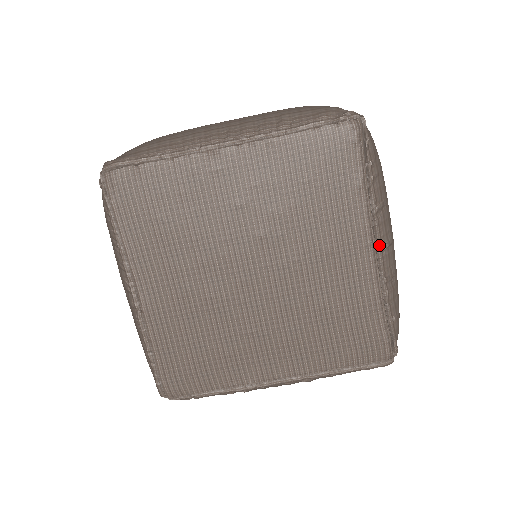
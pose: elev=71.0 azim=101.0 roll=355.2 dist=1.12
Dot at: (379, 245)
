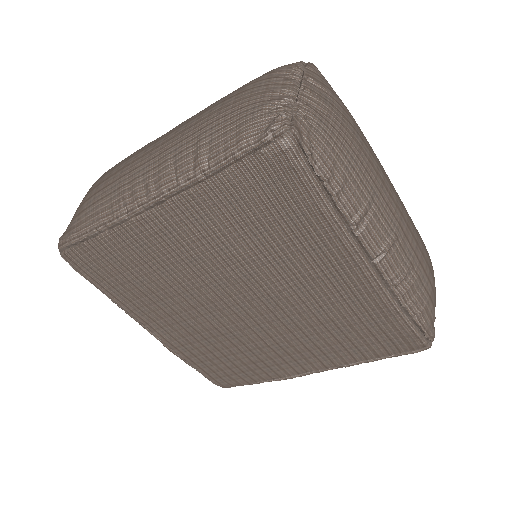
Dot at: (372, 257)
